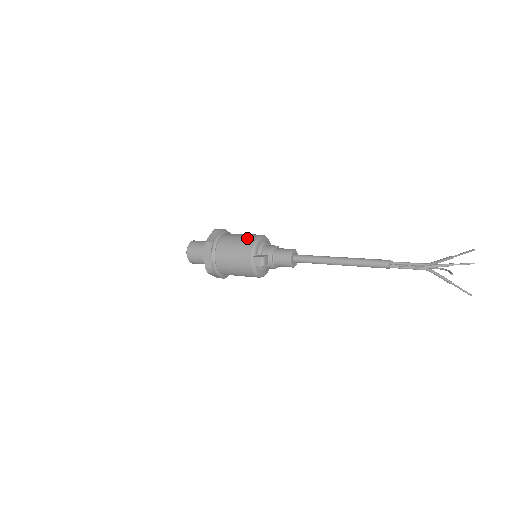
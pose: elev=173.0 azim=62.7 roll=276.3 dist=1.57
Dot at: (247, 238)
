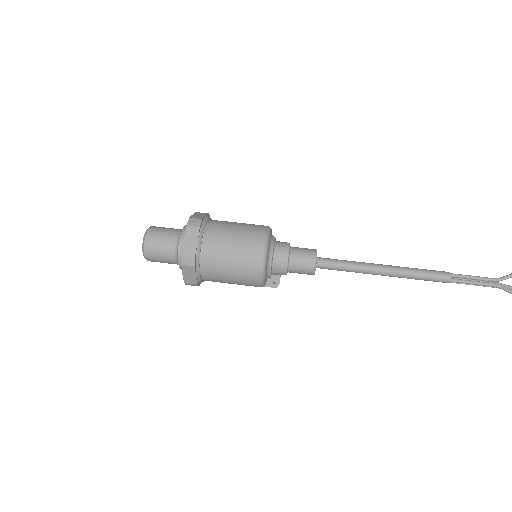
Dot at: (245, 277)
